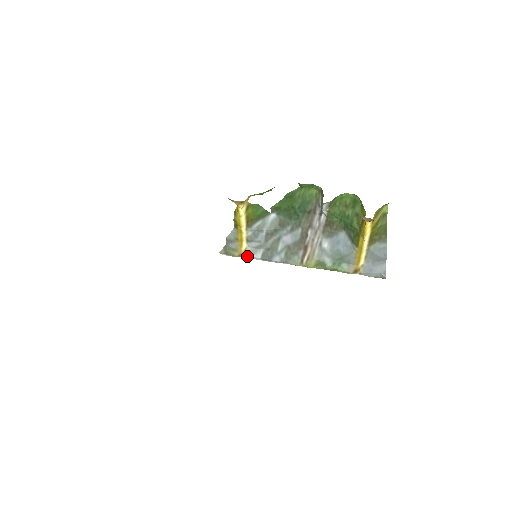
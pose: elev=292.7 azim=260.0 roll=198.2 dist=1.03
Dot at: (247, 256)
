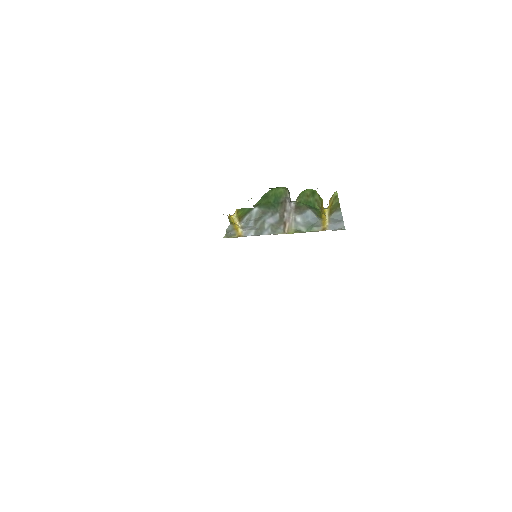
Dot at: (244, 236)
